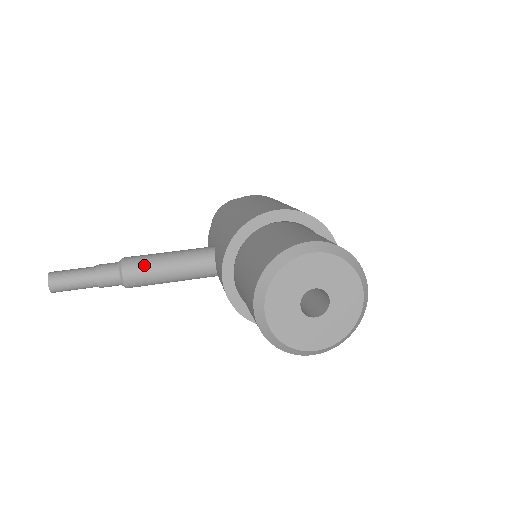
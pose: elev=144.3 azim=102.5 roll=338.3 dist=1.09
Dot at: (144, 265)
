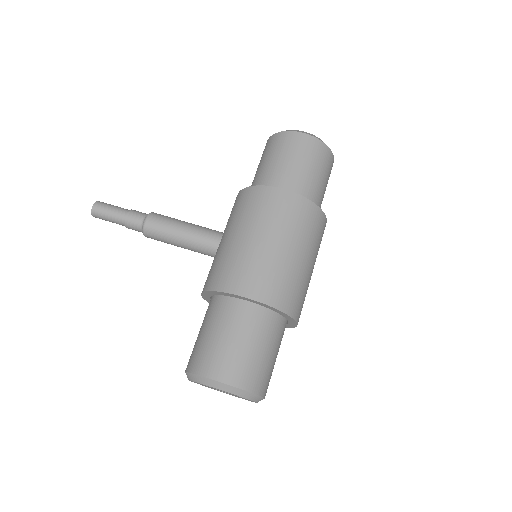
Dot at: (160, 236)
